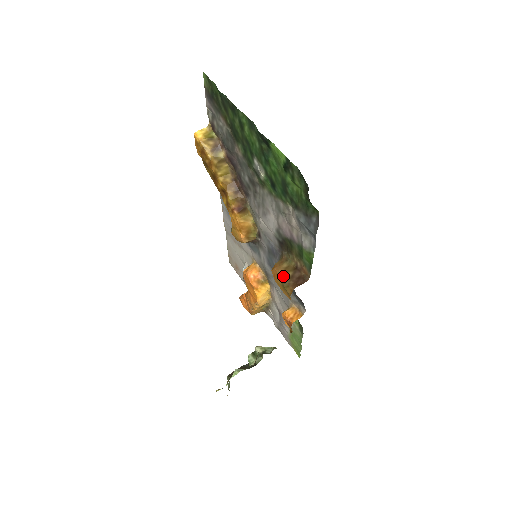
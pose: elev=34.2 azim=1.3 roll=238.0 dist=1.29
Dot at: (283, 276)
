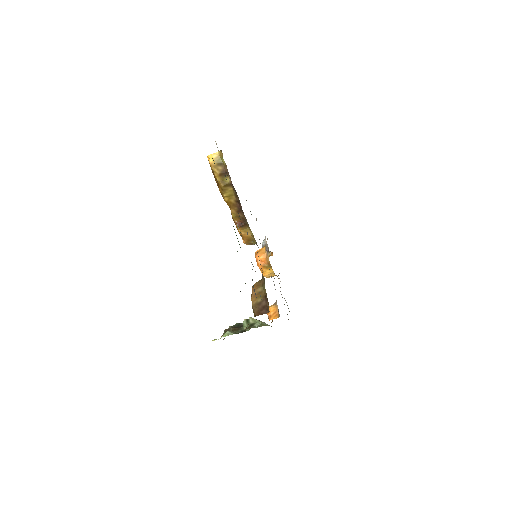
Dot at: (253, 300)
